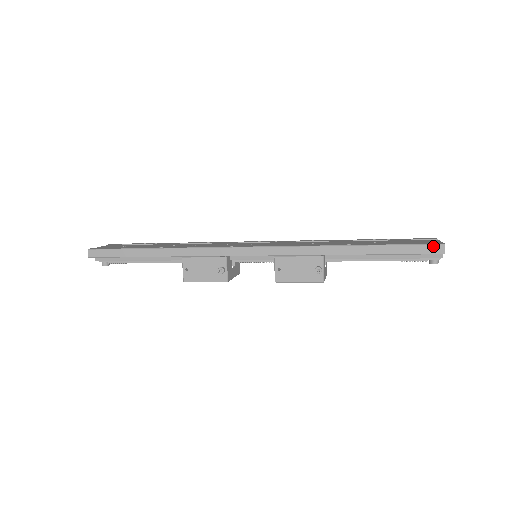
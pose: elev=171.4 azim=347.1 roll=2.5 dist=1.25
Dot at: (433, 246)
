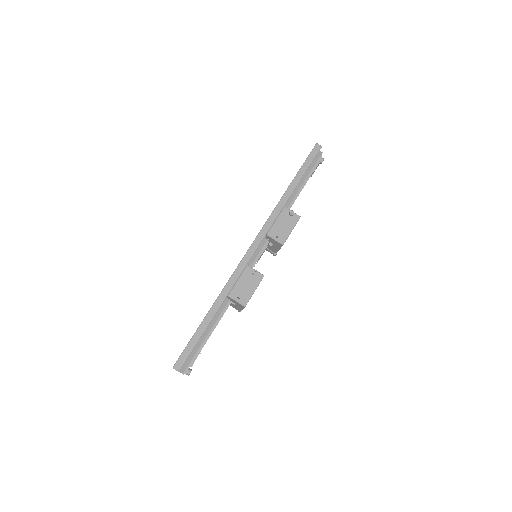
Dot at: (314, 149)
